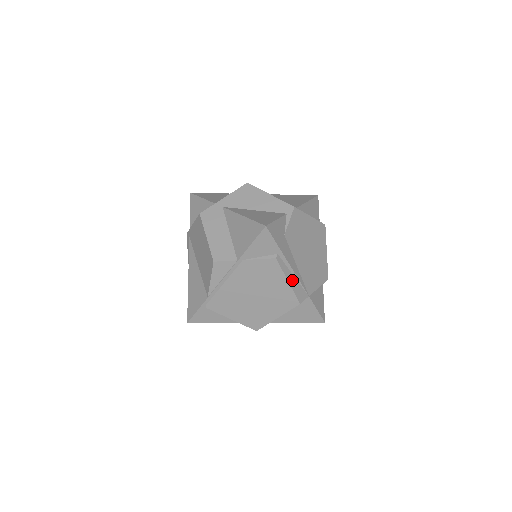
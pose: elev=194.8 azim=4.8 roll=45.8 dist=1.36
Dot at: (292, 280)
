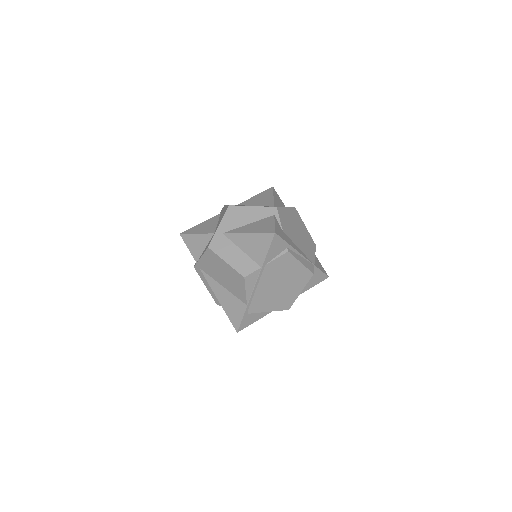
Dot at: (302, 260)
